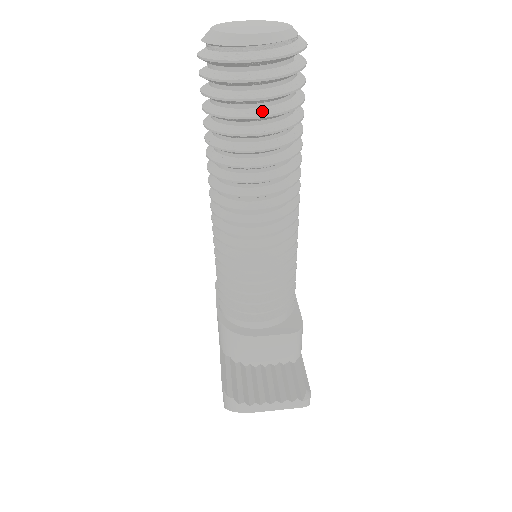
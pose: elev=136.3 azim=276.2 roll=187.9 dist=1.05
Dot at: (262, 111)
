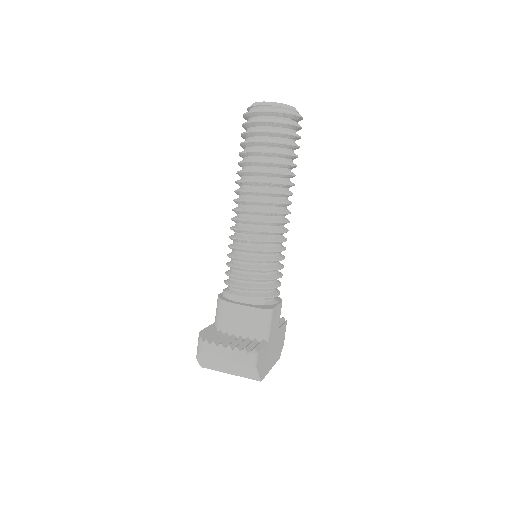
Dot at: (265, 140)
